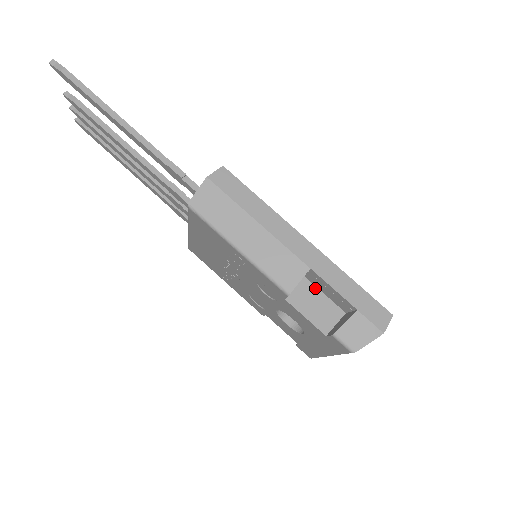
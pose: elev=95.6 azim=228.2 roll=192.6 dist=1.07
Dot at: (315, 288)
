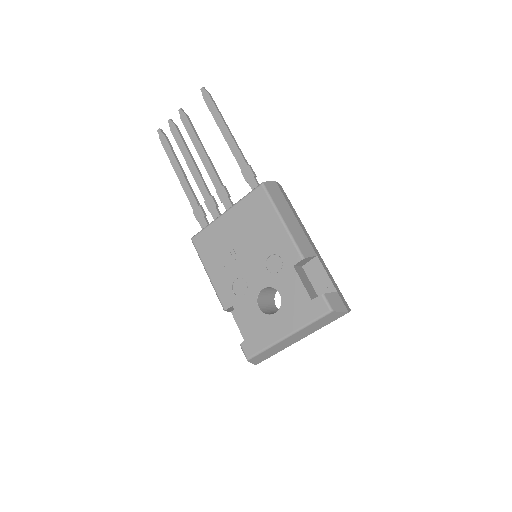
Dot at: (307, 276)
